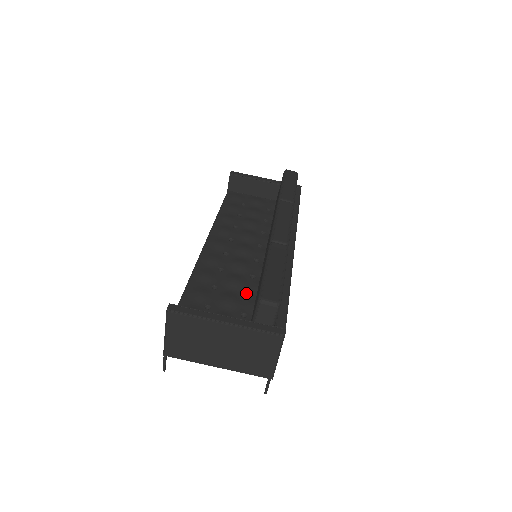
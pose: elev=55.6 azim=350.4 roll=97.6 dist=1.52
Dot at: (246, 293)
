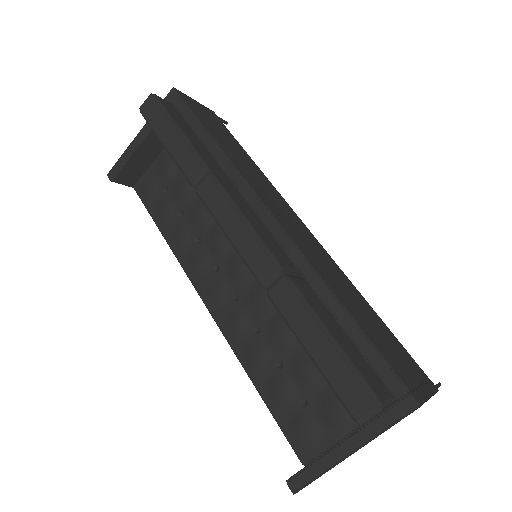
Dot at: occluded
